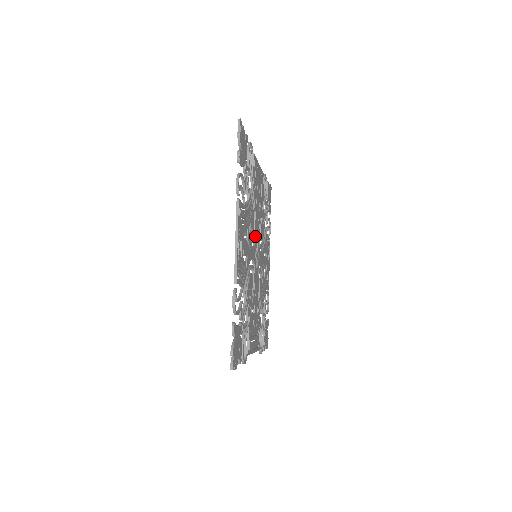
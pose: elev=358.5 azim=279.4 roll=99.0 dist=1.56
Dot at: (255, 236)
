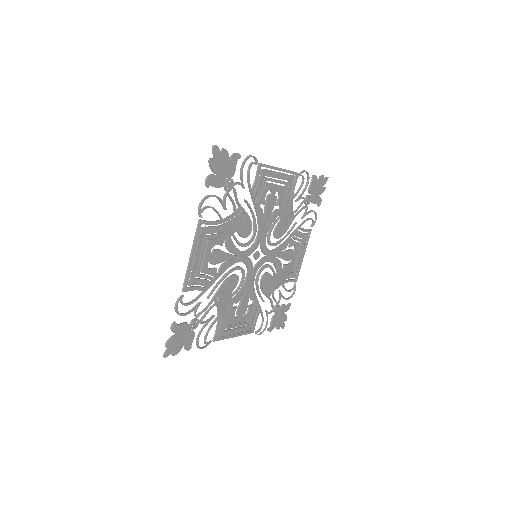
Dot at: (256, 239)
